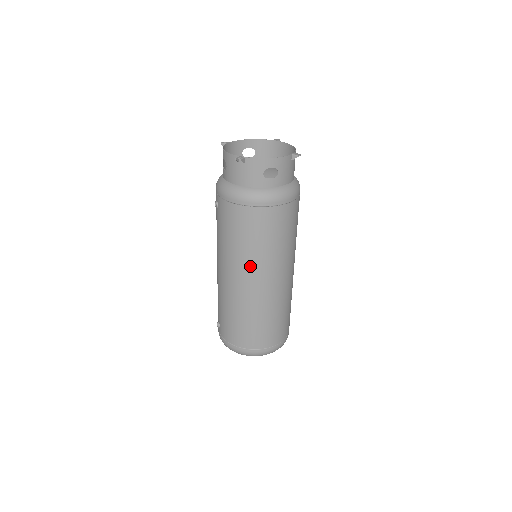
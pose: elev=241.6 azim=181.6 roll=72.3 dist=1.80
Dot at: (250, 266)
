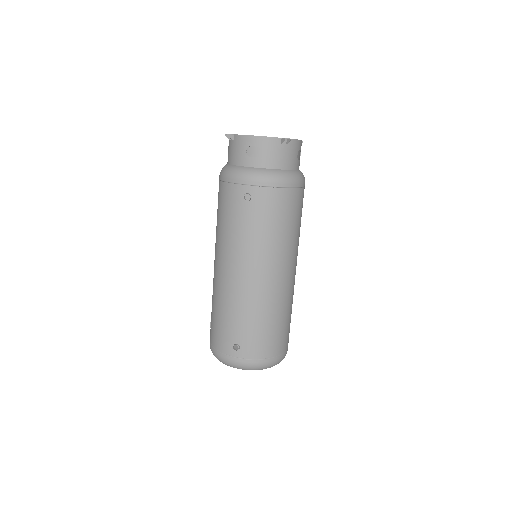
Dot at: (288, 254)
